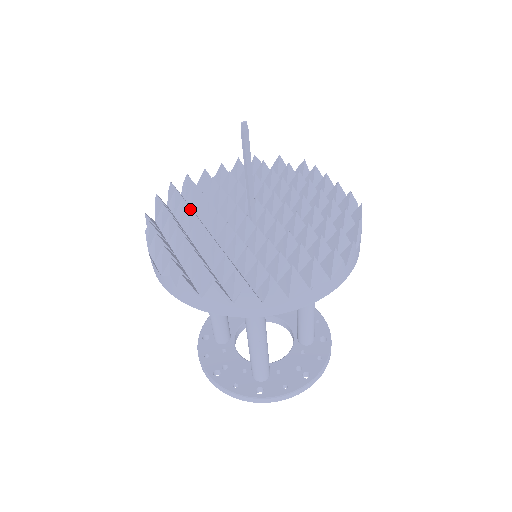
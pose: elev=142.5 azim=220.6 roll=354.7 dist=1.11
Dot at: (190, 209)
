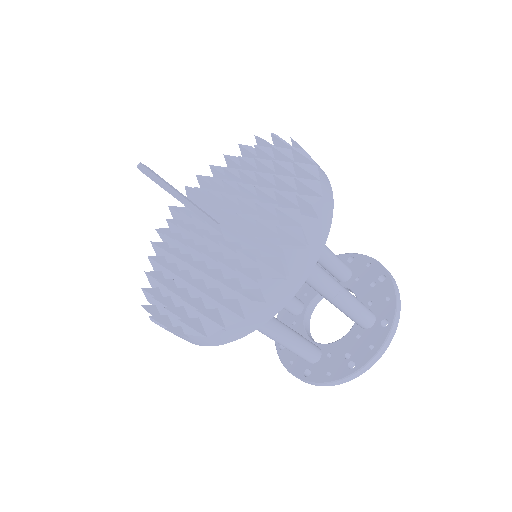
Dot at: (178, 225)
